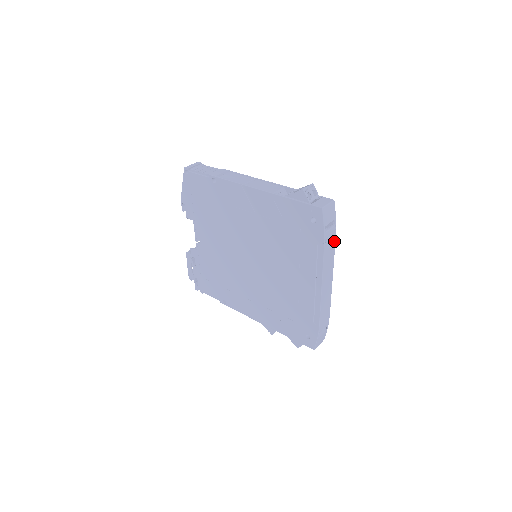
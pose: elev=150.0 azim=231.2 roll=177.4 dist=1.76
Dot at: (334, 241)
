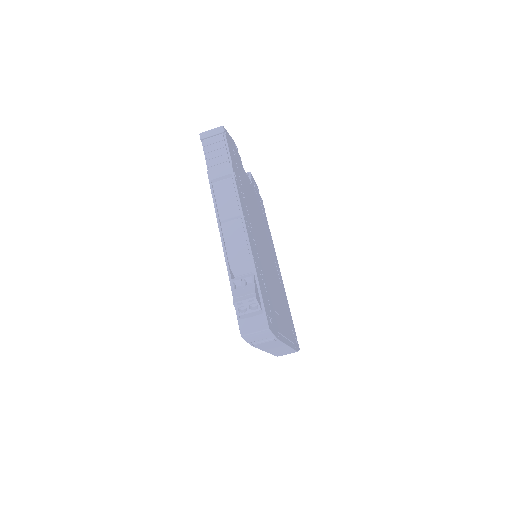
Dot at: (277, 341)
